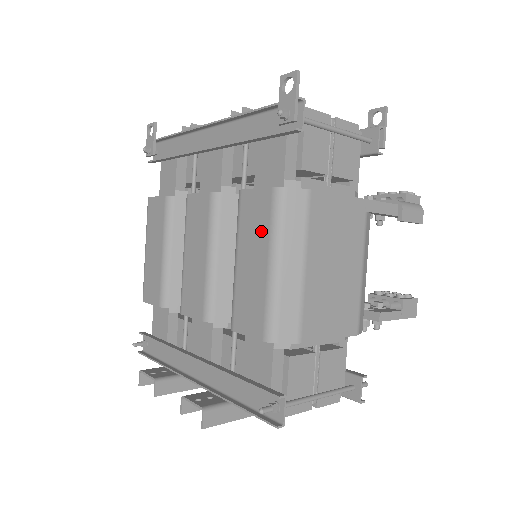
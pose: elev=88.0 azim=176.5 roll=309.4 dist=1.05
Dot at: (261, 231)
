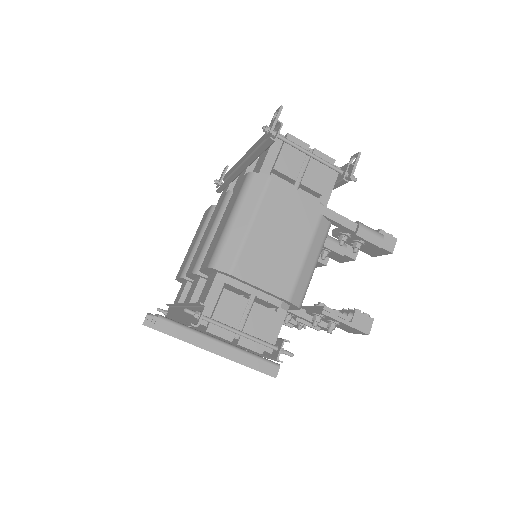
Dot at: (234, 200)
